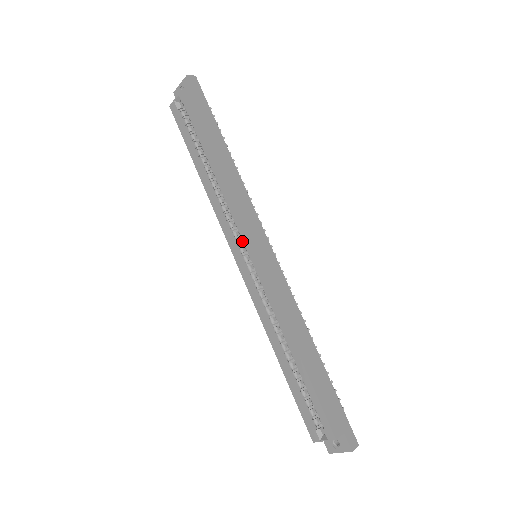
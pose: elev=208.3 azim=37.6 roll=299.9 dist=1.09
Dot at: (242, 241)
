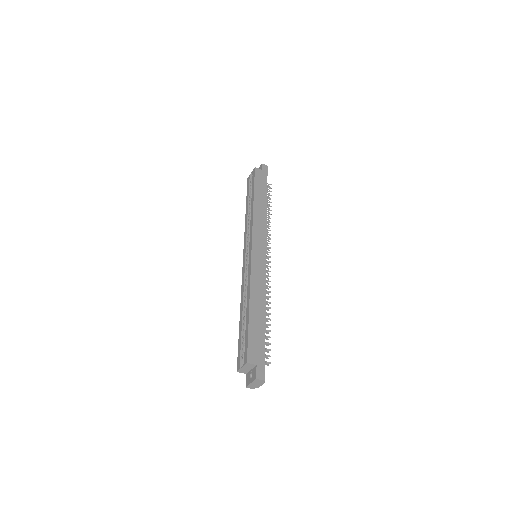
Dot at: occluded
